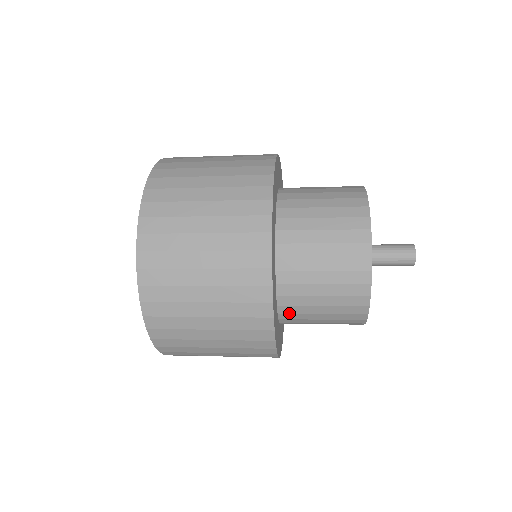
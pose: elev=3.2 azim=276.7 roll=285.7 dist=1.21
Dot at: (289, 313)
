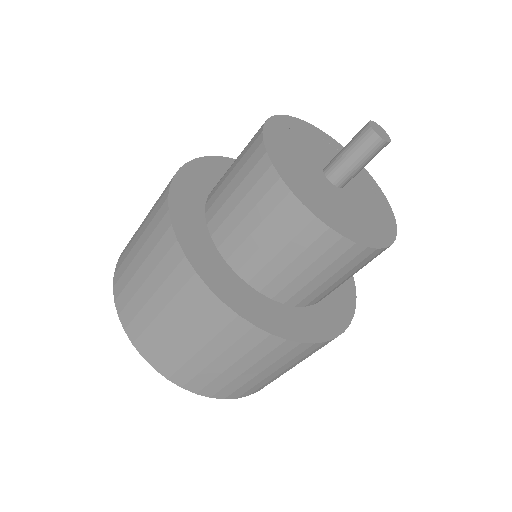
Dot at: (254, 275)
